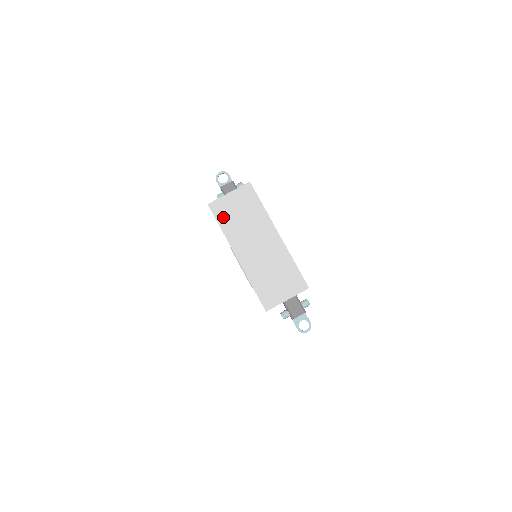
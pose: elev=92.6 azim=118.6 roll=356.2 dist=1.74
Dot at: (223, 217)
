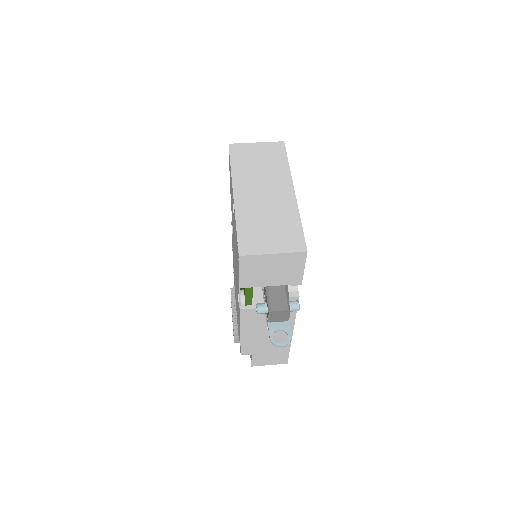
Dot at: (239, 158)
